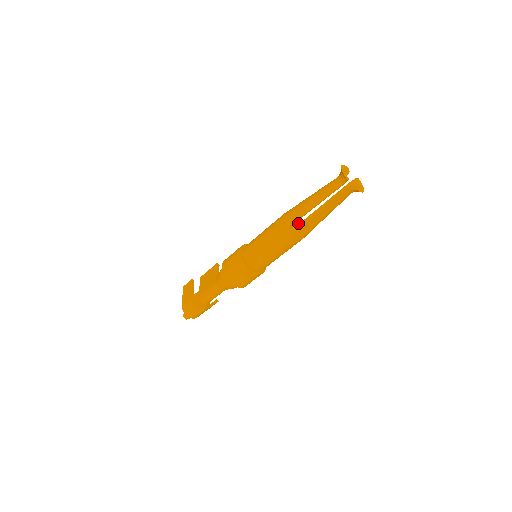
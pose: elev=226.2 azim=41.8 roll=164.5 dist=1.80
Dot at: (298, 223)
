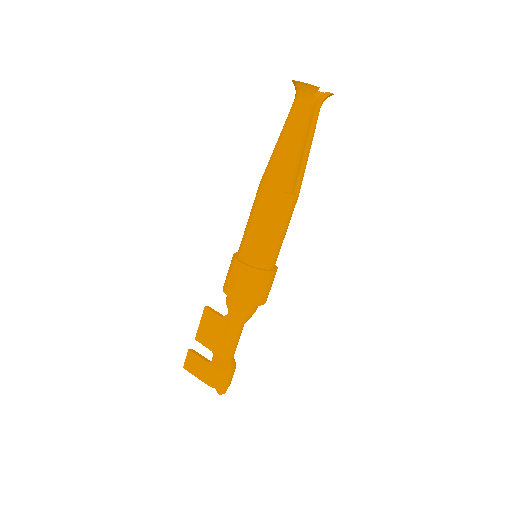
Dot at: occluded
